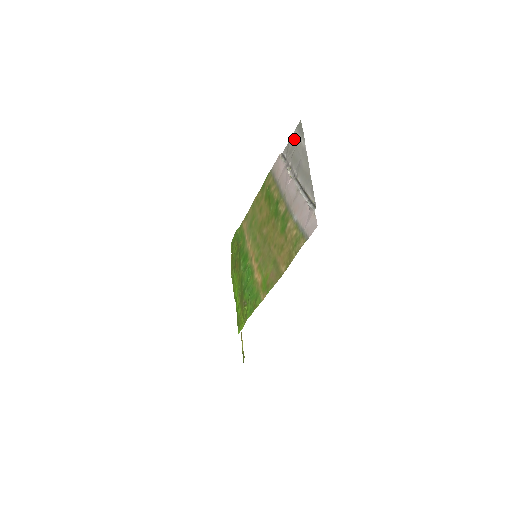
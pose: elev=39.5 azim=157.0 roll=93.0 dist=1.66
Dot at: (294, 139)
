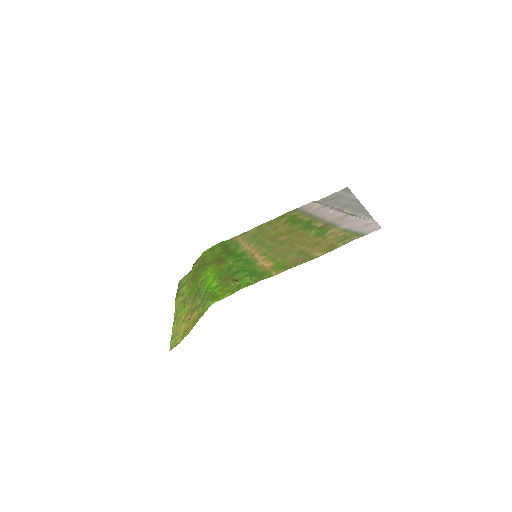
Dot at: (337, 195)
